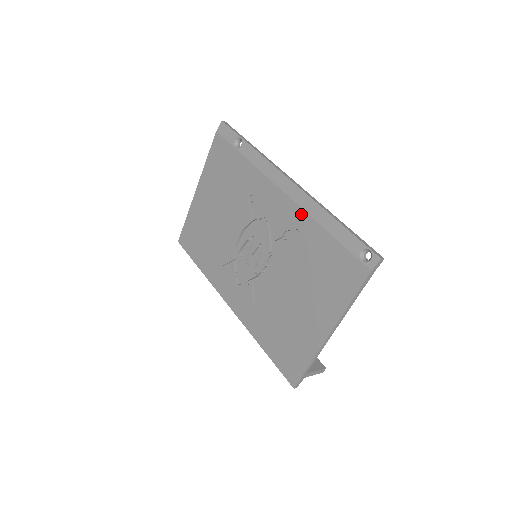
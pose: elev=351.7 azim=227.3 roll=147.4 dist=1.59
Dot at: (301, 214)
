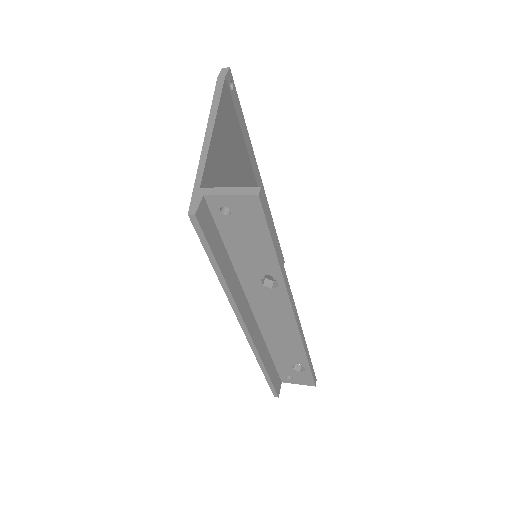
Dot at: occluded
